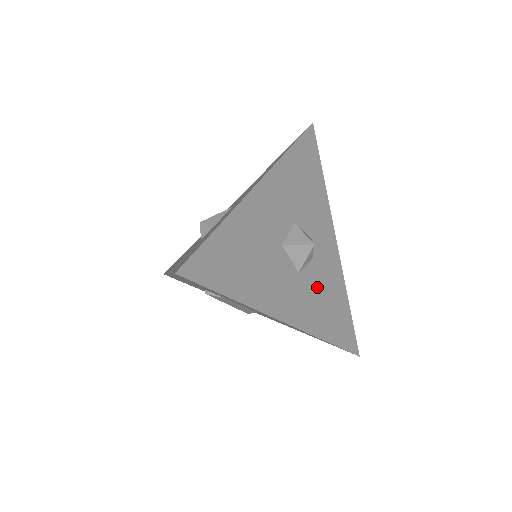
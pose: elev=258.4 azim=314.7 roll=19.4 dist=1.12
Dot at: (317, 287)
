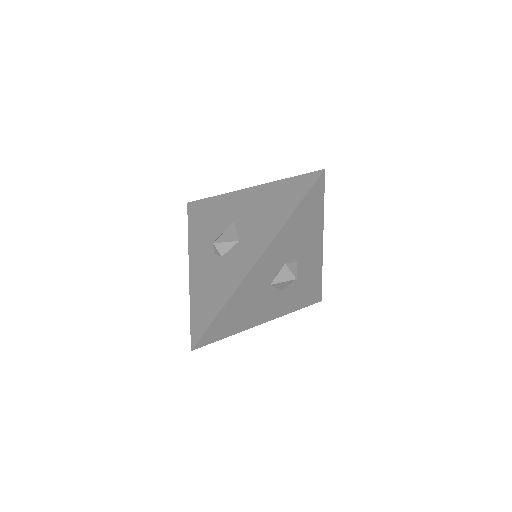
Dot at: (296, 287)
